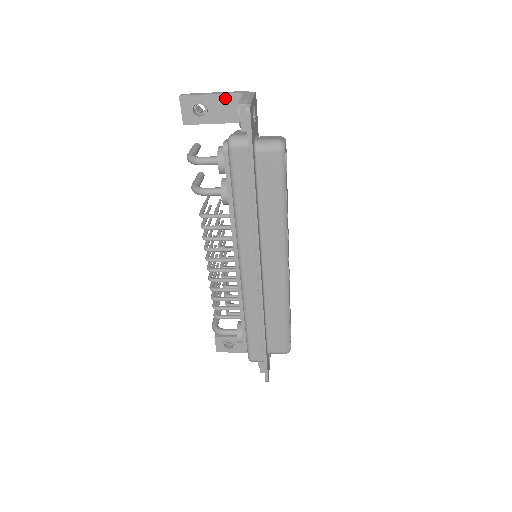
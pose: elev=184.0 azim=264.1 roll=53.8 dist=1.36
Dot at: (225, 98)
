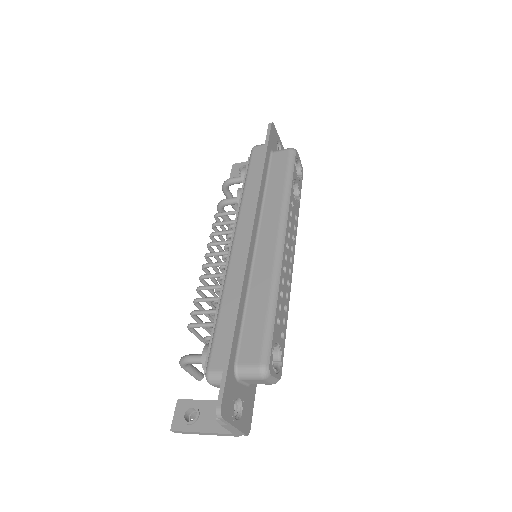
Dot at: occluded
